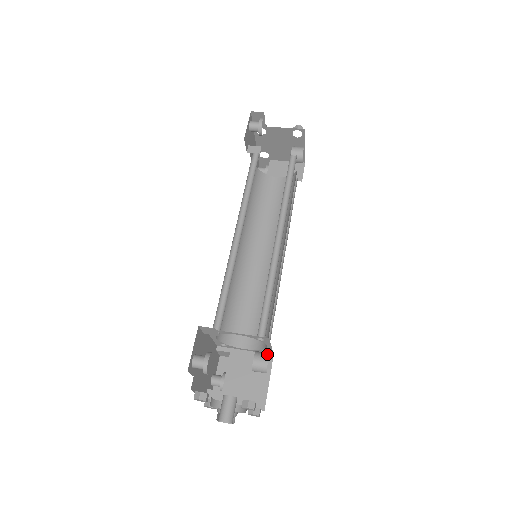
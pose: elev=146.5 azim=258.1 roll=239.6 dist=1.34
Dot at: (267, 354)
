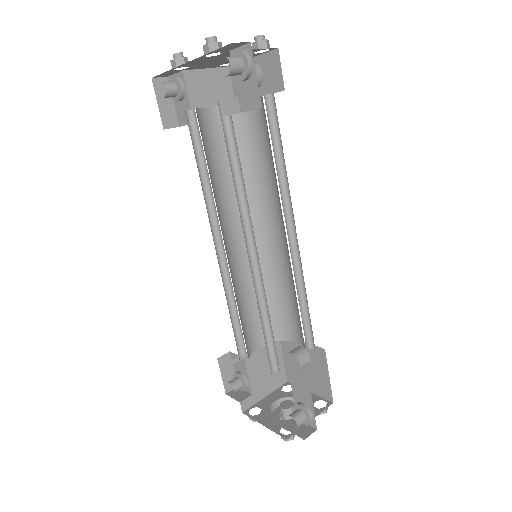
Dot at: (306, 352)
